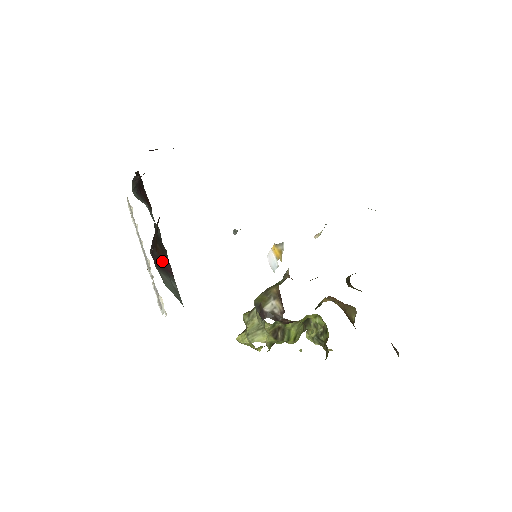
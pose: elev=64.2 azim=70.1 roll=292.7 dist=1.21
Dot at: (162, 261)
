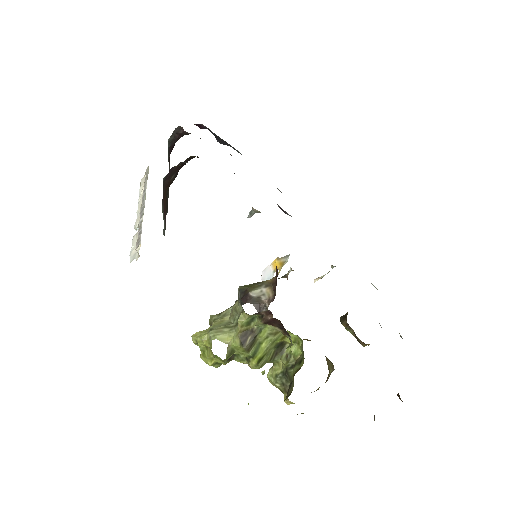
Dot at: (164, 205)
